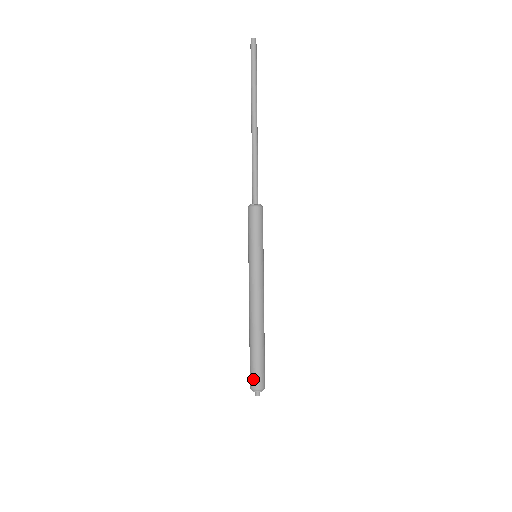
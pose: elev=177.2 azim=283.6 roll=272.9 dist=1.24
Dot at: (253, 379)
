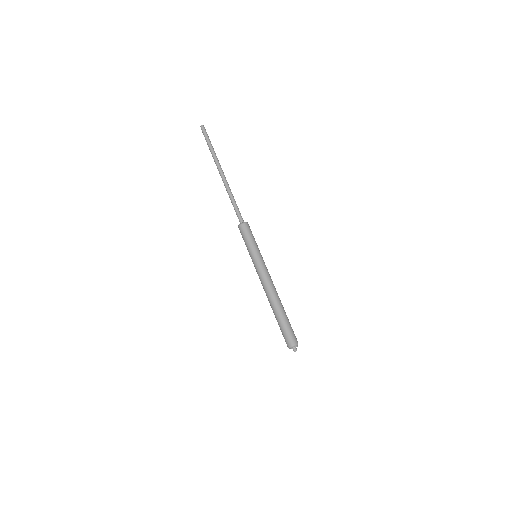
Dot at: (285, 340)
